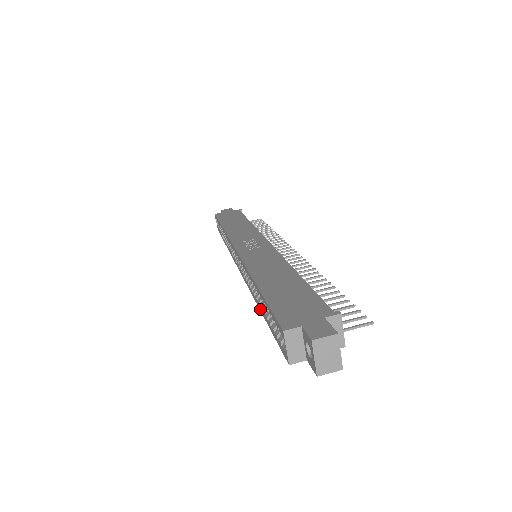
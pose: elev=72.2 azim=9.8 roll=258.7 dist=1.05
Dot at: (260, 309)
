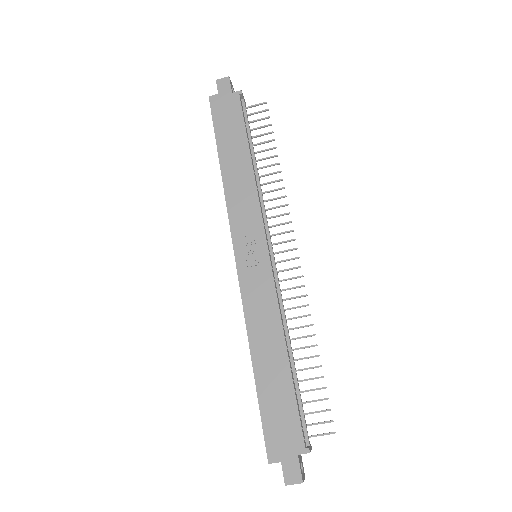
Dot at: occluded
